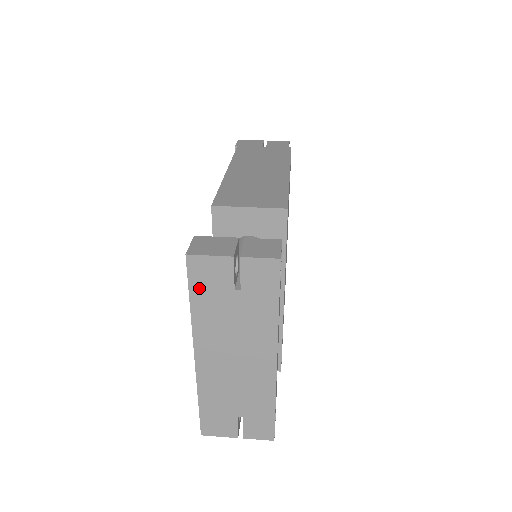
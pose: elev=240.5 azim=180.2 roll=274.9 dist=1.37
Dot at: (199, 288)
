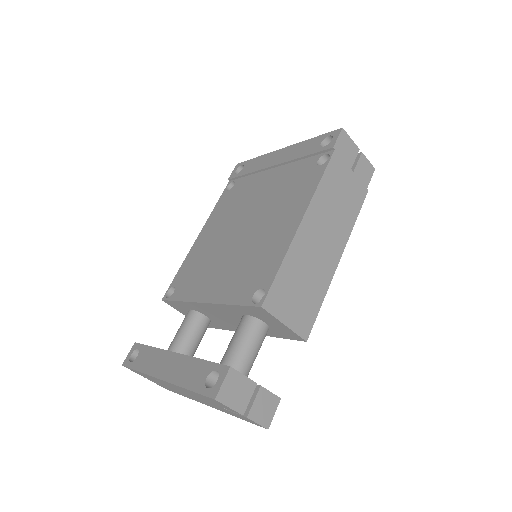
Dot at: (203, 396)
